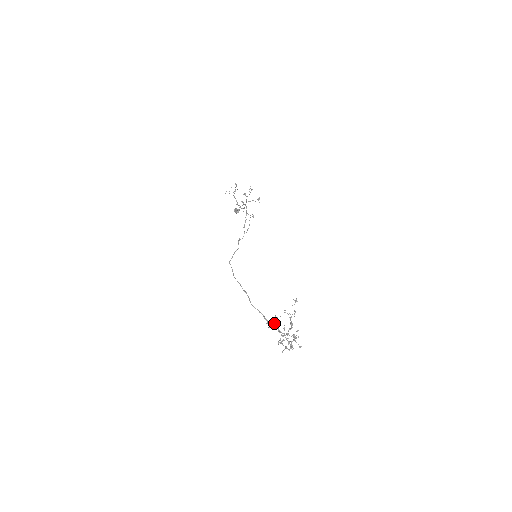
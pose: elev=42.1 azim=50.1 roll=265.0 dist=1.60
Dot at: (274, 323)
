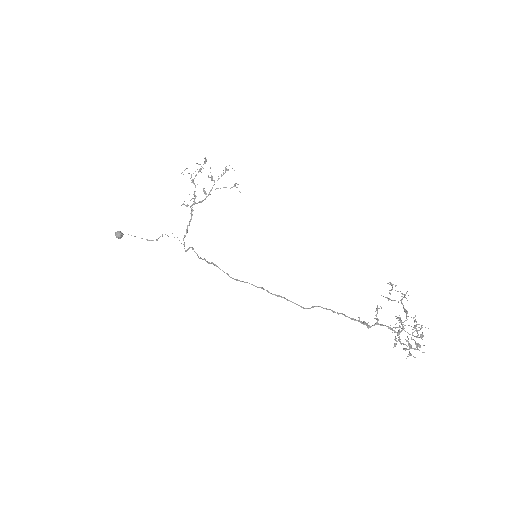
Dot at: (376, 318)
